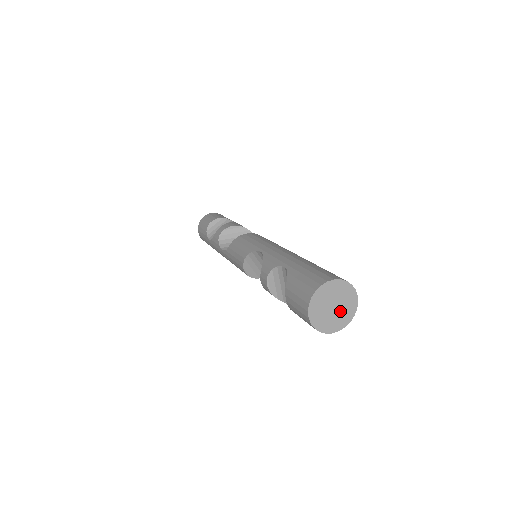
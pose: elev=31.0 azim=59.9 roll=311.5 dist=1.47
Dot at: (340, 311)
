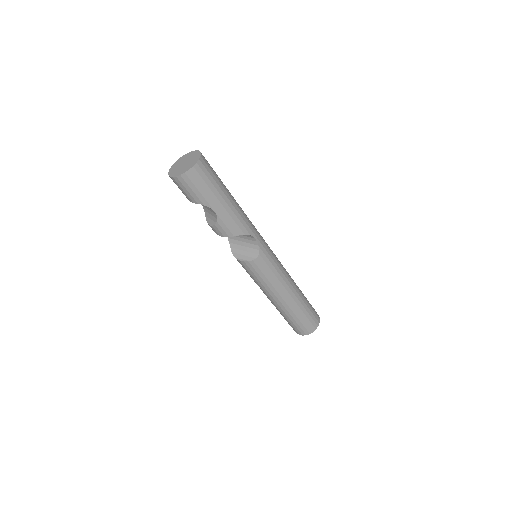
Dot at: (190, 162)
